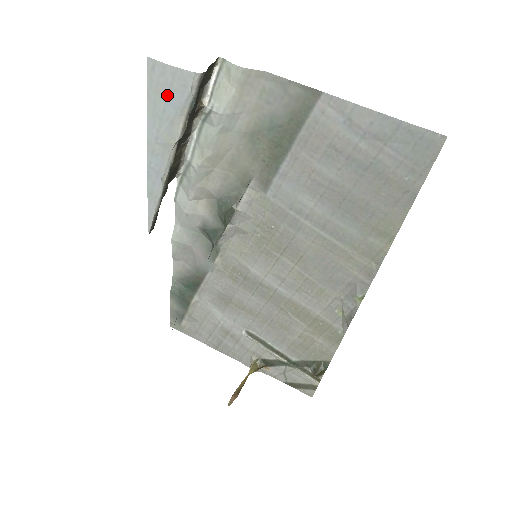
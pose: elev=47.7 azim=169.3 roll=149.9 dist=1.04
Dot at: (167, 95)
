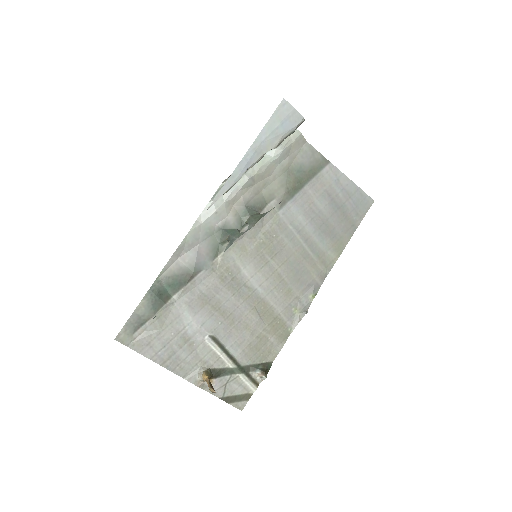
Dot at: (284, 121)
